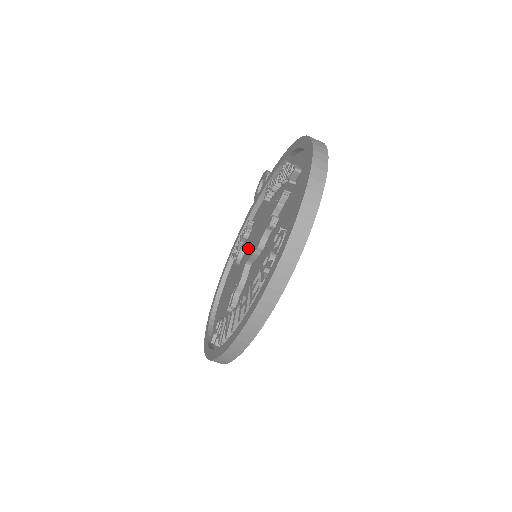
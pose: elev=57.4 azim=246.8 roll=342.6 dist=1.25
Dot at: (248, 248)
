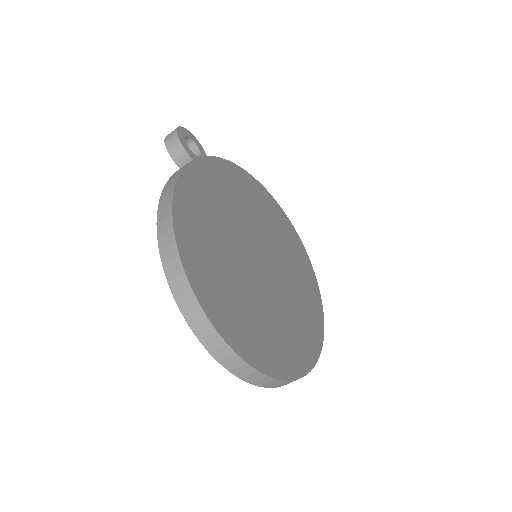
Dot at: occluded
